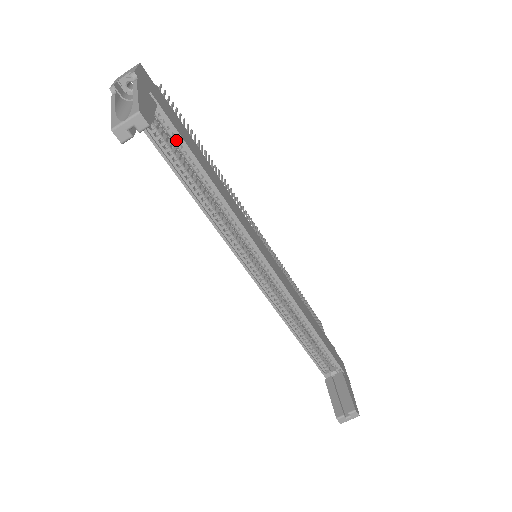
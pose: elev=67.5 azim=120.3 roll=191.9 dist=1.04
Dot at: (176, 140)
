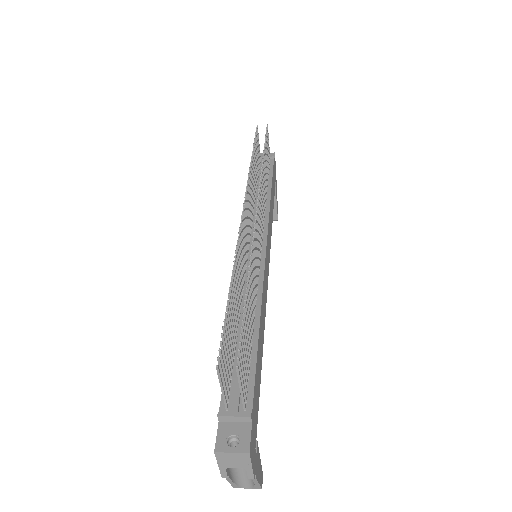
Dot at: occluded
